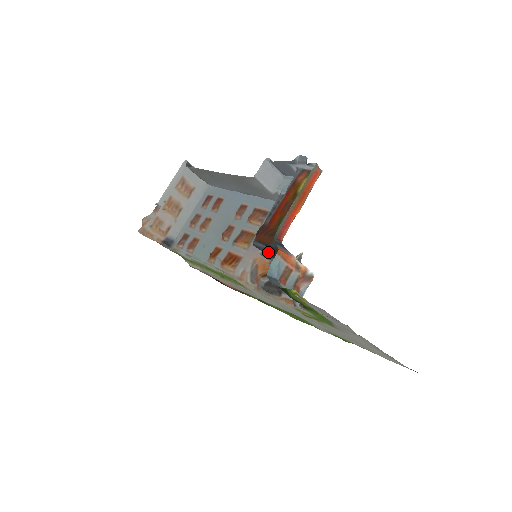
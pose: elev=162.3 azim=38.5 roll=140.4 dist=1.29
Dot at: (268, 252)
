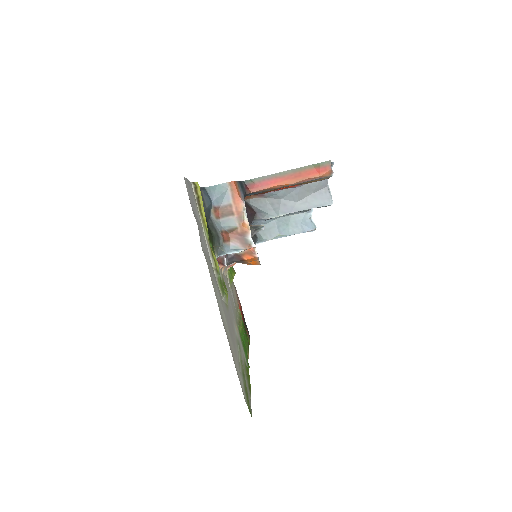
Dot at: occluded
